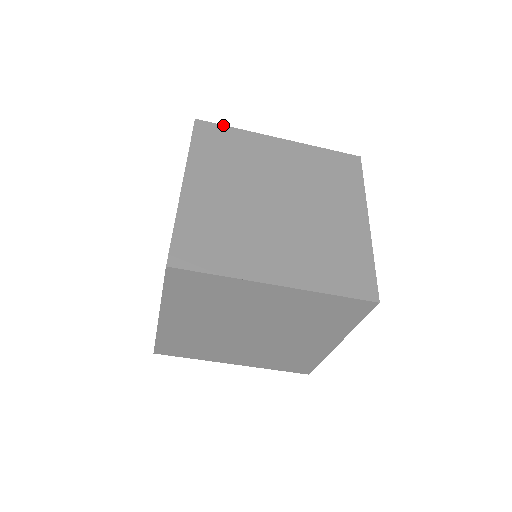
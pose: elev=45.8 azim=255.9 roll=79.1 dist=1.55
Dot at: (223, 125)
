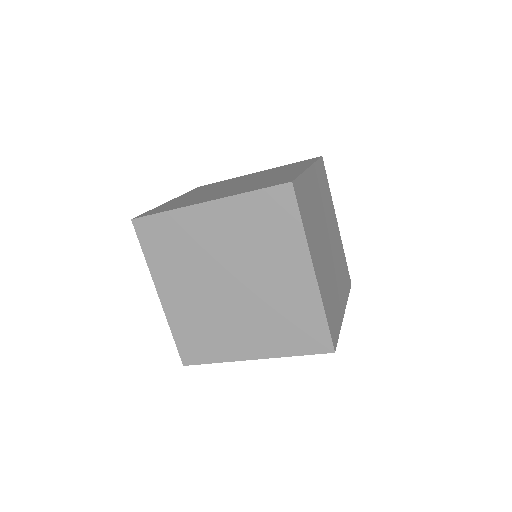
Dot at: (154, 214)
